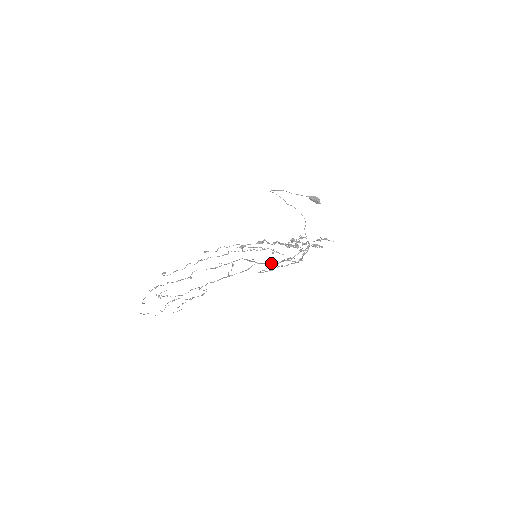
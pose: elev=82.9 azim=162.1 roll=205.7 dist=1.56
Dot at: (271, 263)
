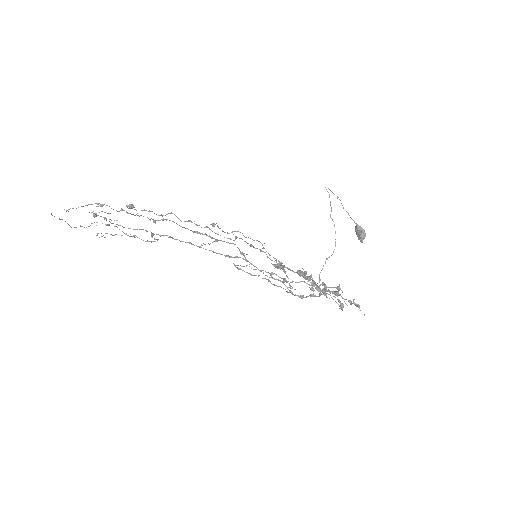
Dot at: occluded
